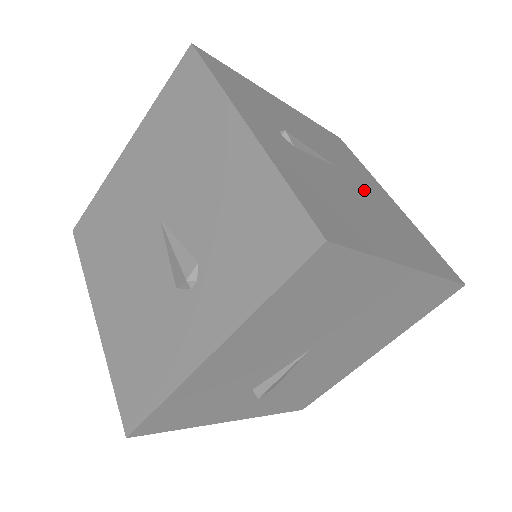
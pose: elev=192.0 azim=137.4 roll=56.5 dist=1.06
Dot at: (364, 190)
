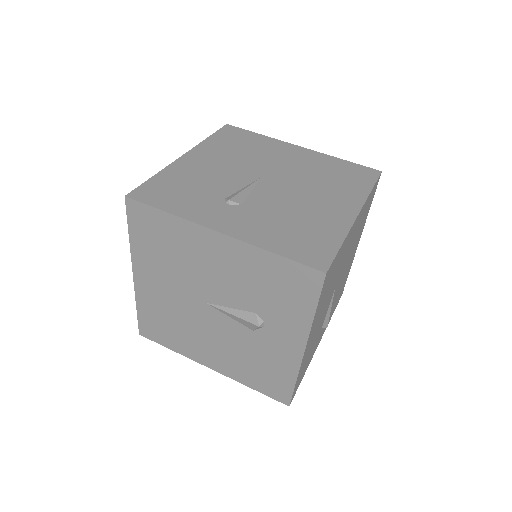
Dot at: (287, 173)
